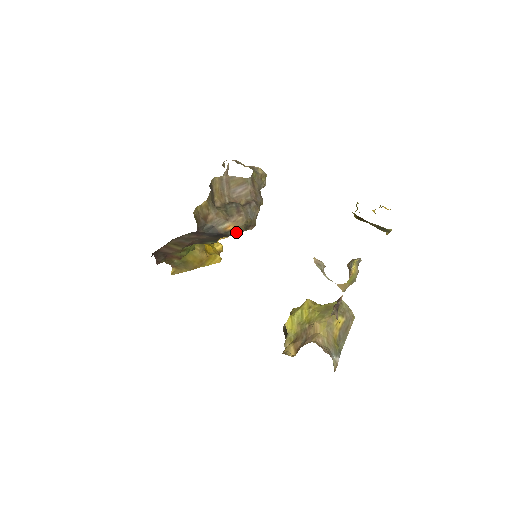
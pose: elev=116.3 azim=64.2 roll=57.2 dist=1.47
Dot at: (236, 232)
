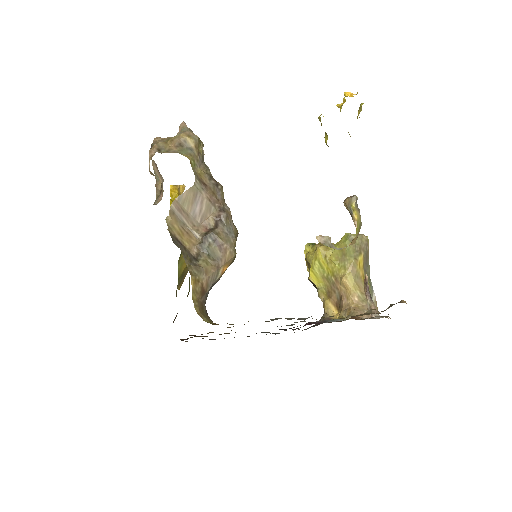
Dot at: (230, 264)
